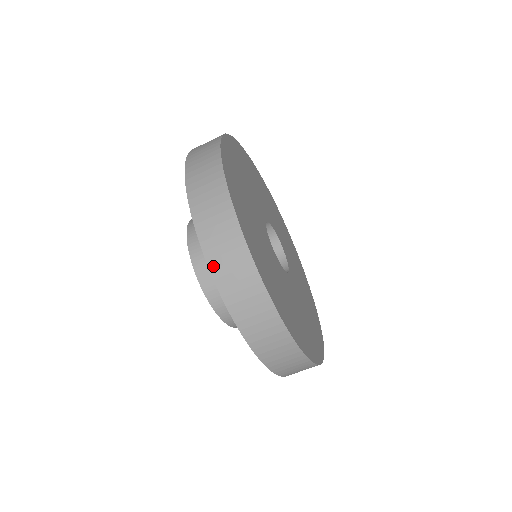
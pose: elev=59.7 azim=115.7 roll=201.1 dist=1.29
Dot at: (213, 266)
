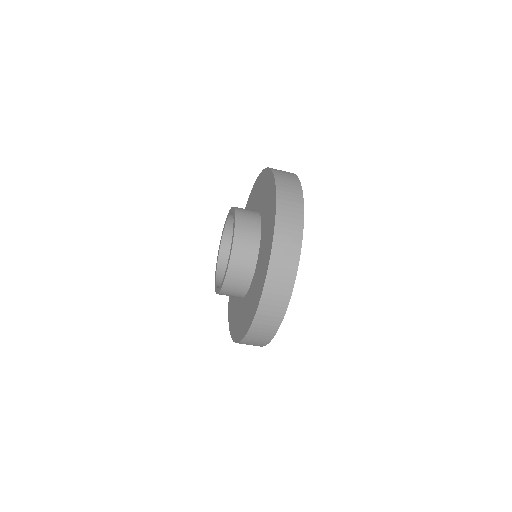
Dot at: (273, 258)
